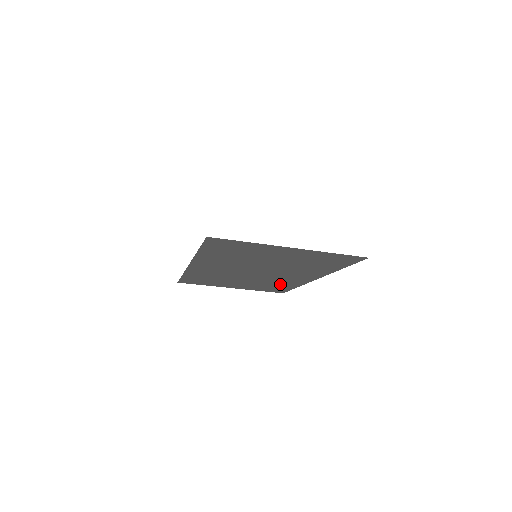
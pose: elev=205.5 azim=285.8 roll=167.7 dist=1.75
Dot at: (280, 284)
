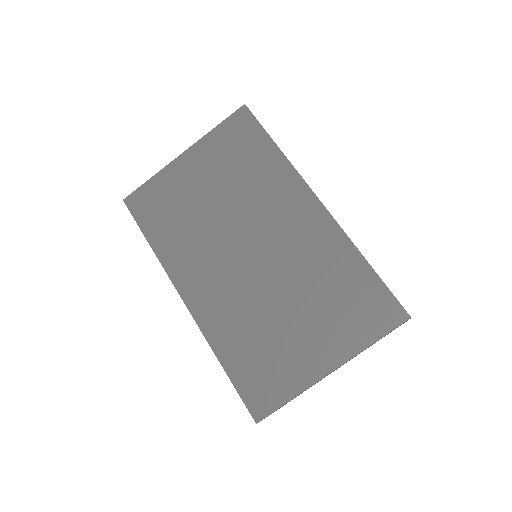
Dot at: (333, 270)
